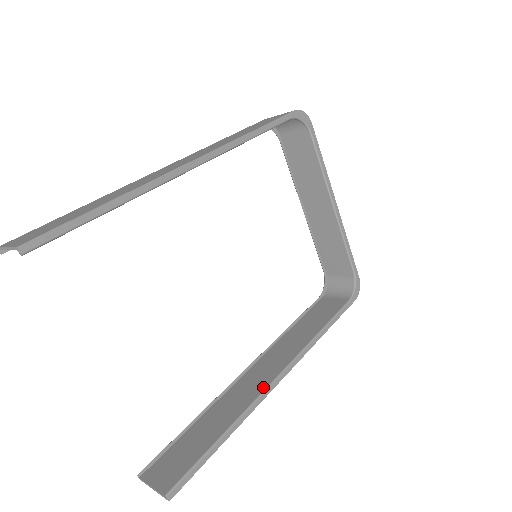
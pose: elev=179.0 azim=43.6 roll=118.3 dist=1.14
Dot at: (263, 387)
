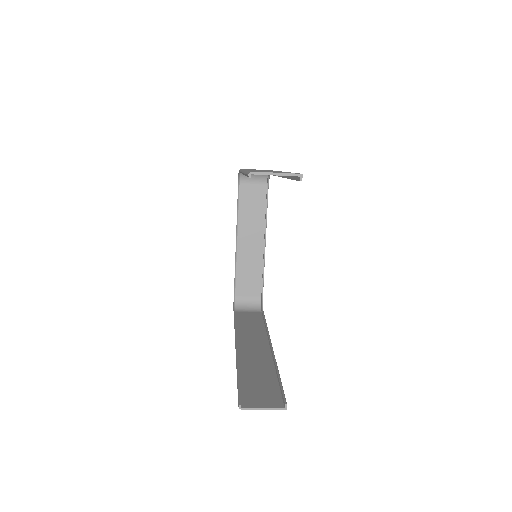
Dot at: (266, 352)
